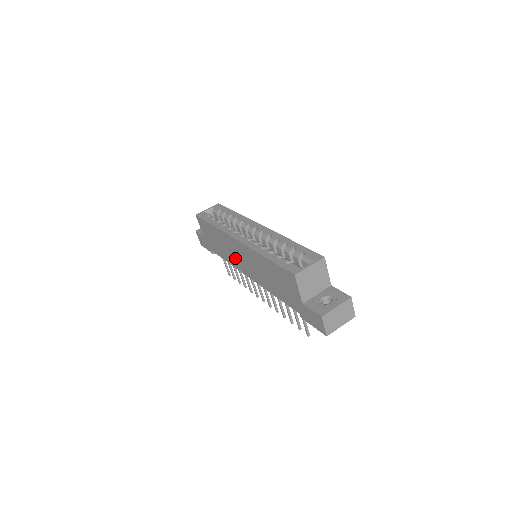
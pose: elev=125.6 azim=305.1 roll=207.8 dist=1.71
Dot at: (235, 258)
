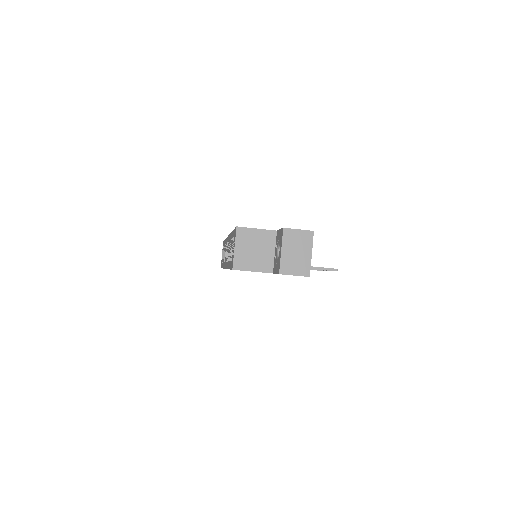
Dot at: occluded
